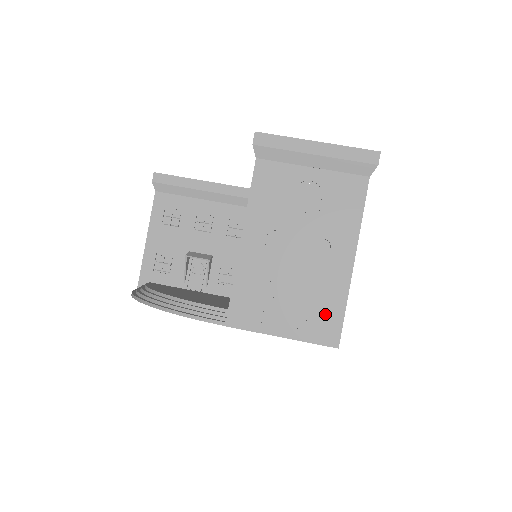
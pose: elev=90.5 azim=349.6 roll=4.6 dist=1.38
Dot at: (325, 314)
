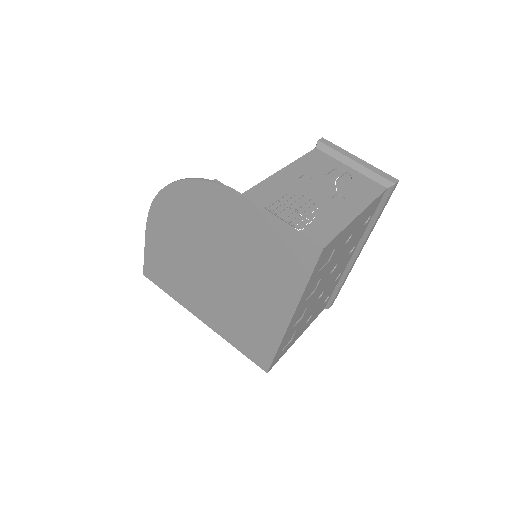
Dot at: (323, 227)
